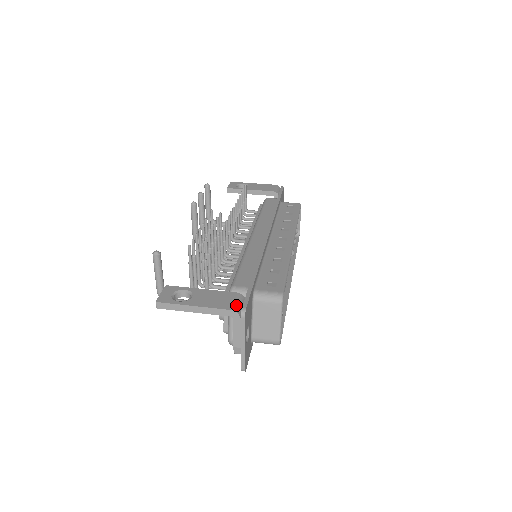
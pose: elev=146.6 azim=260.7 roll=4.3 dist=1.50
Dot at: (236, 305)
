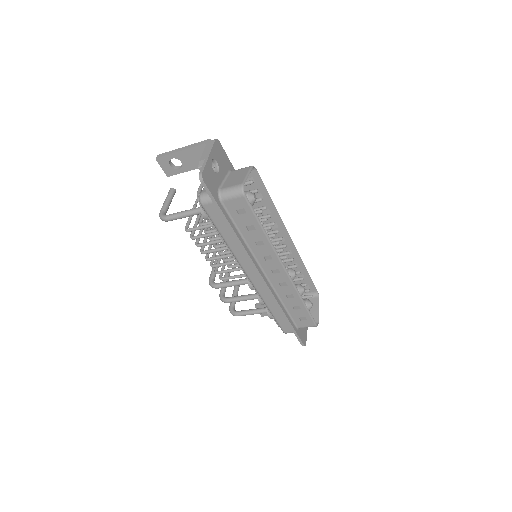
Dot at: occluded
